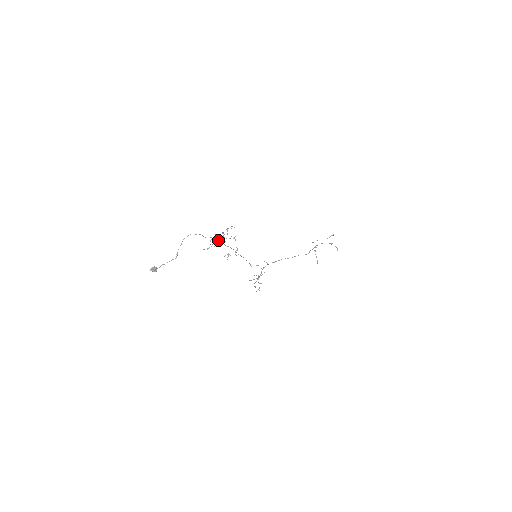
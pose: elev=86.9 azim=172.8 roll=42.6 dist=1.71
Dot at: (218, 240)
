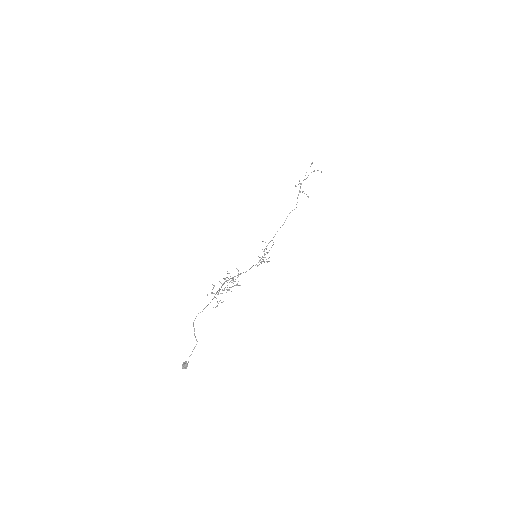
Dot at: (222, 293)
